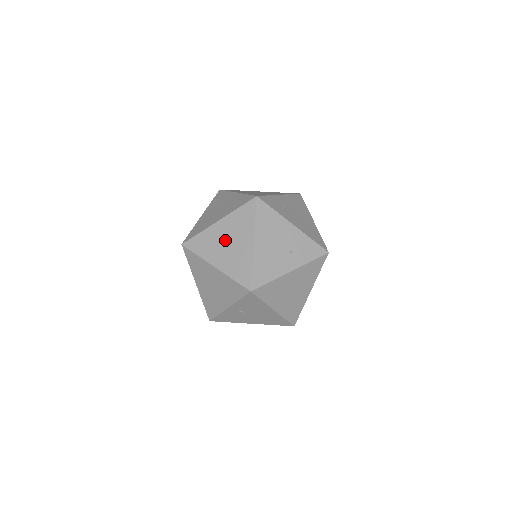
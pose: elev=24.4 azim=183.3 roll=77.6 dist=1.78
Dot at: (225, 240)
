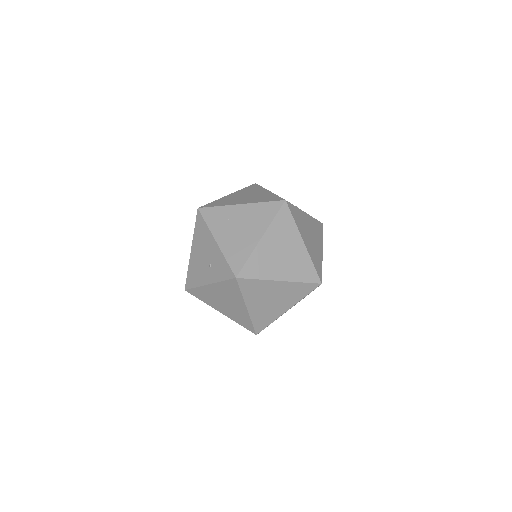
Dot at: occluded
